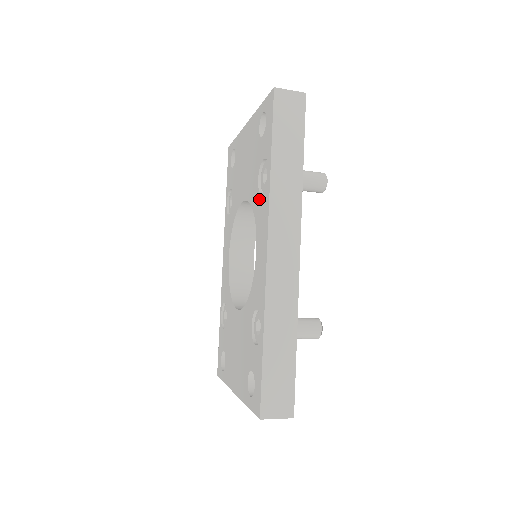
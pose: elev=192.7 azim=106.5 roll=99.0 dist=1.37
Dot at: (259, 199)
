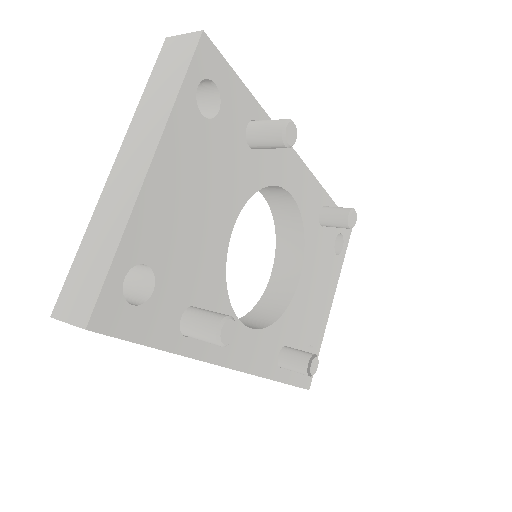
Dot at: occluded
